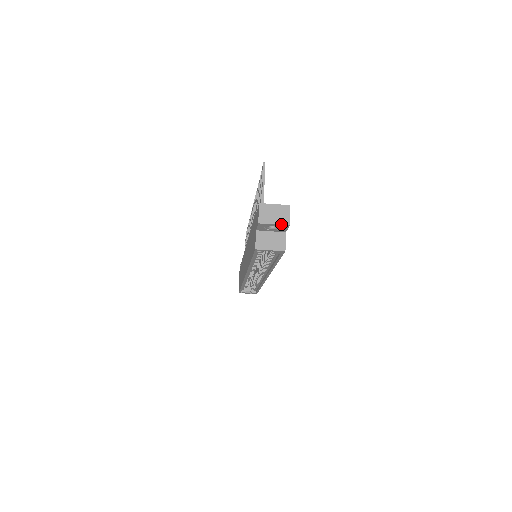
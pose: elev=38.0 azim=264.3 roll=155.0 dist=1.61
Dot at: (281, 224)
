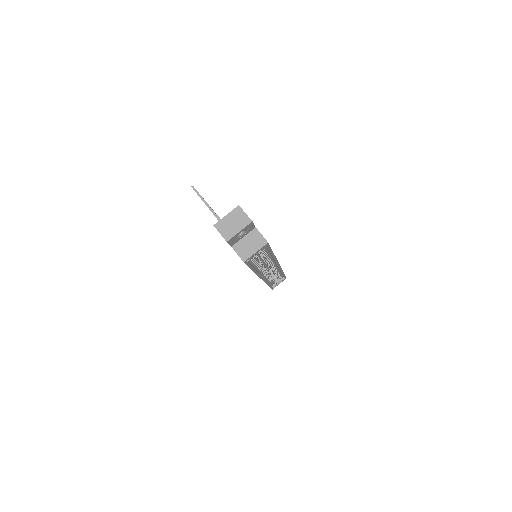
Dot at: (245, 226)
